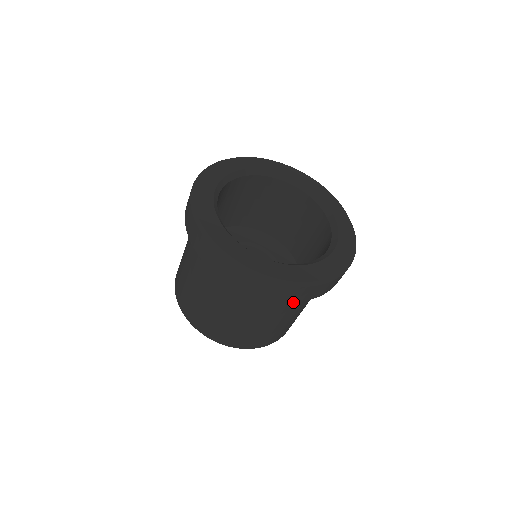
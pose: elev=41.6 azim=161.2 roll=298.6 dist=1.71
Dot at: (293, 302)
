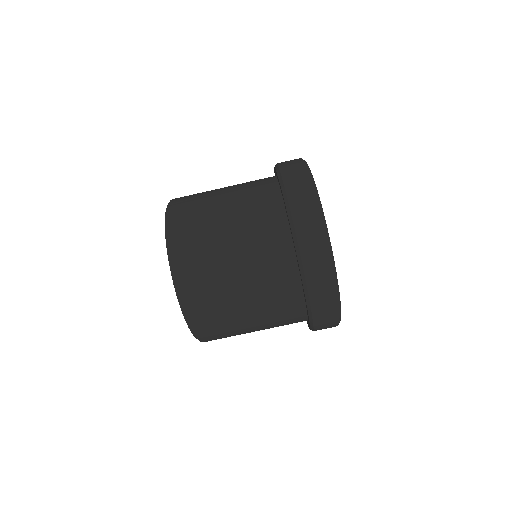
Dot at: (275, 251)
